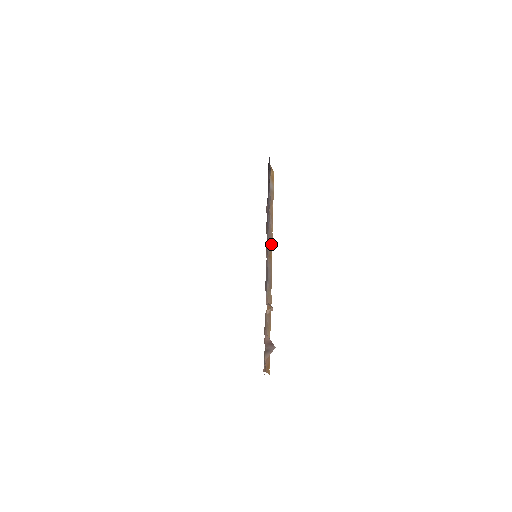
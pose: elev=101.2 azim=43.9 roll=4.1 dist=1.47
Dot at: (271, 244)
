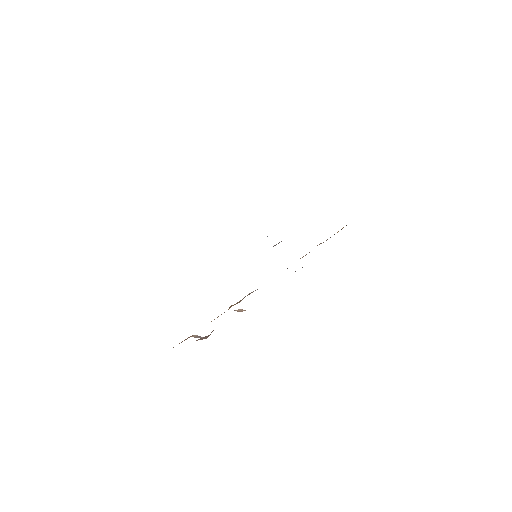
Dot at: occluded
